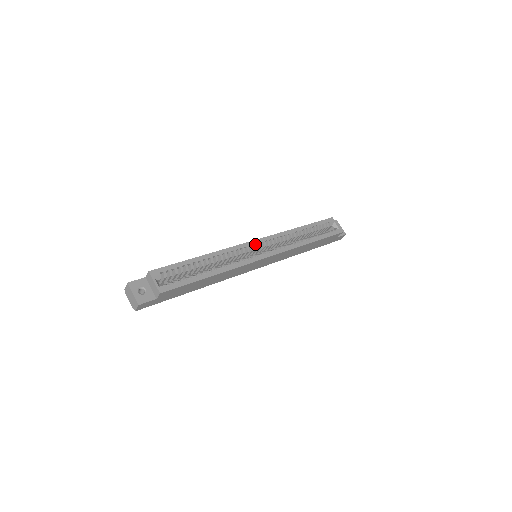
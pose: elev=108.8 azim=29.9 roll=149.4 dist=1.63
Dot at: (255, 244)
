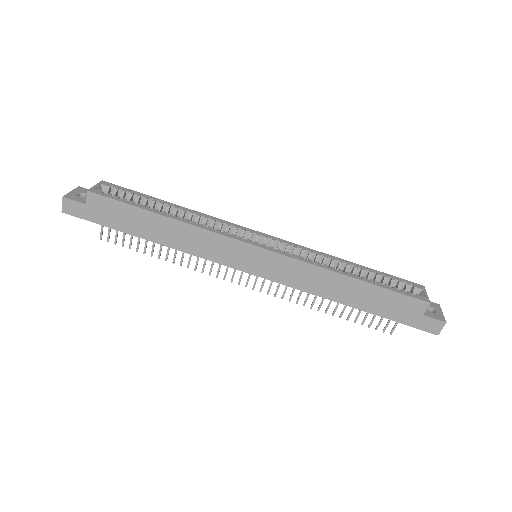
Dot at: (257, 234)
